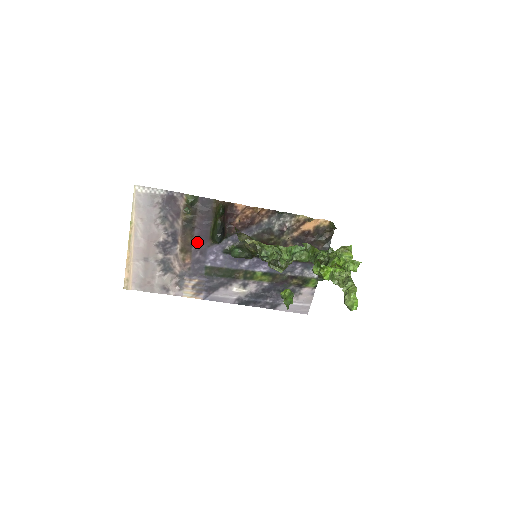
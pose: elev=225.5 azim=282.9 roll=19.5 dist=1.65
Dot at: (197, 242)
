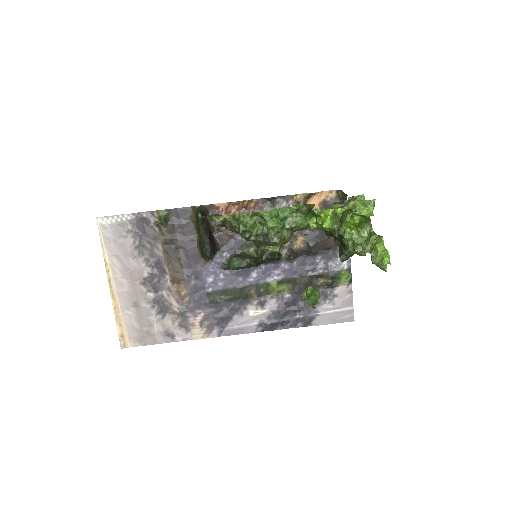
Dot at: (187, 265)
